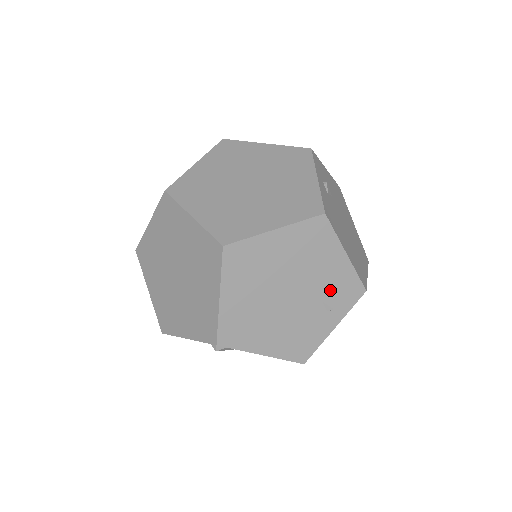
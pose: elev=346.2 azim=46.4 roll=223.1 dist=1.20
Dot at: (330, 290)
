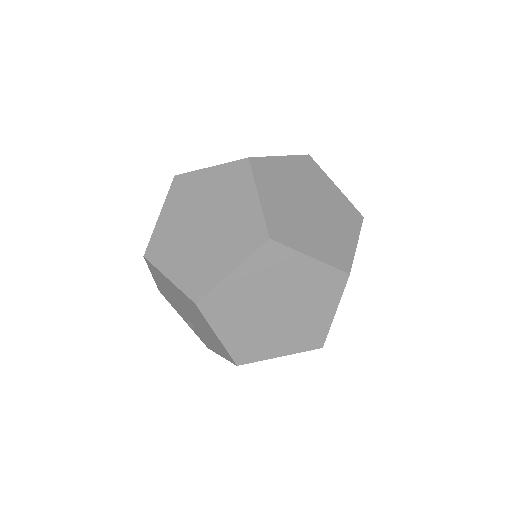
Dot at: occluded
